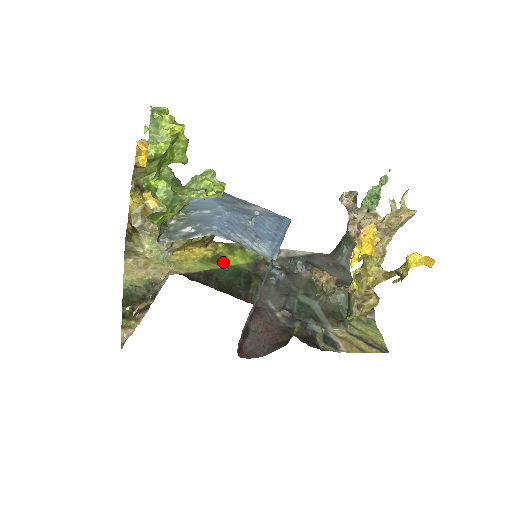
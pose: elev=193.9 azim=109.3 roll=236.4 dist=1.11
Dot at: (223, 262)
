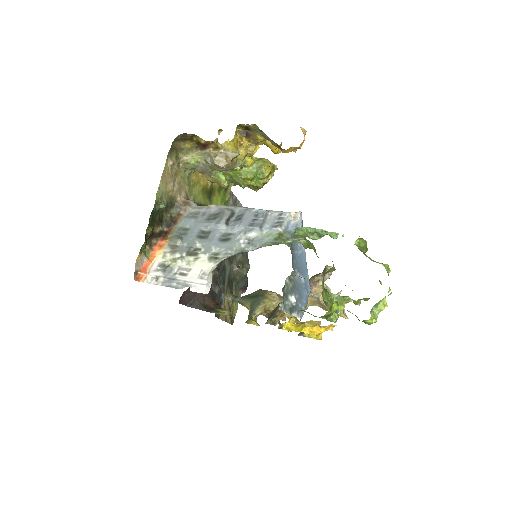
Dot at: (212, 200)
